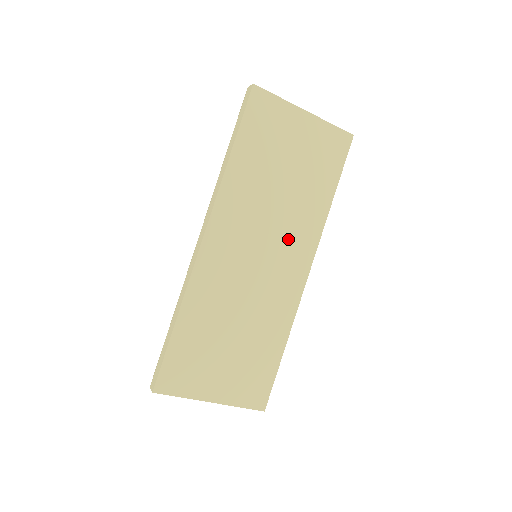
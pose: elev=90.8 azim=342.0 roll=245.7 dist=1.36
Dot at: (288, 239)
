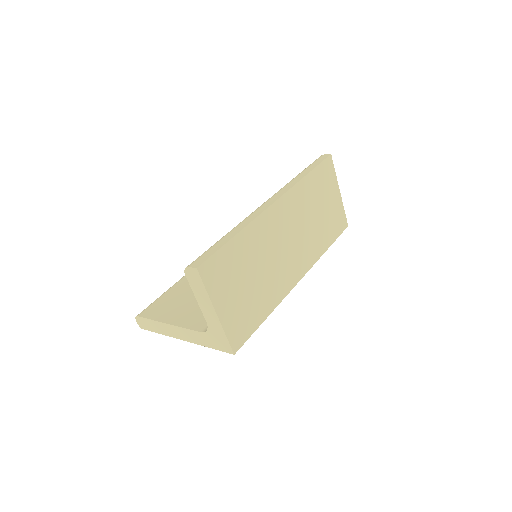
Dot at: (303, 248)
